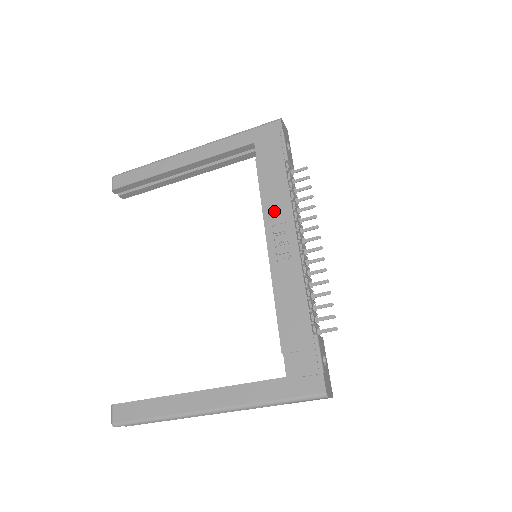
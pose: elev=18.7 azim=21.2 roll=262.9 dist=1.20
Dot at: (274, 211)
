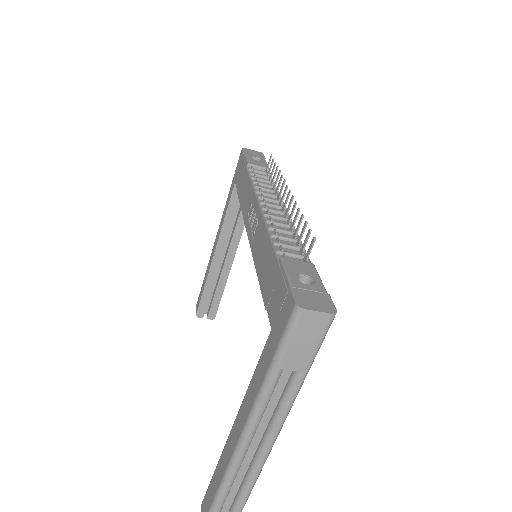
Dot at: (246, 205)
